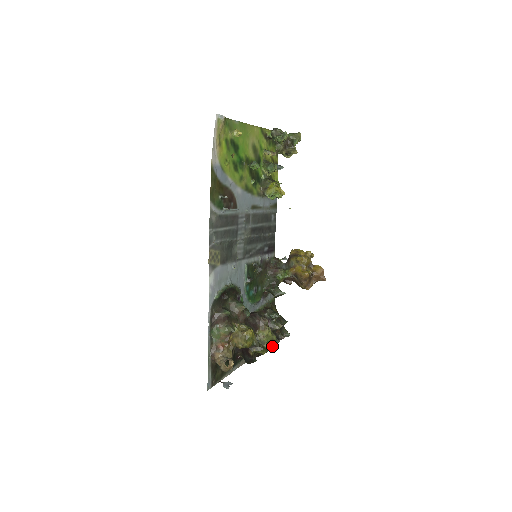
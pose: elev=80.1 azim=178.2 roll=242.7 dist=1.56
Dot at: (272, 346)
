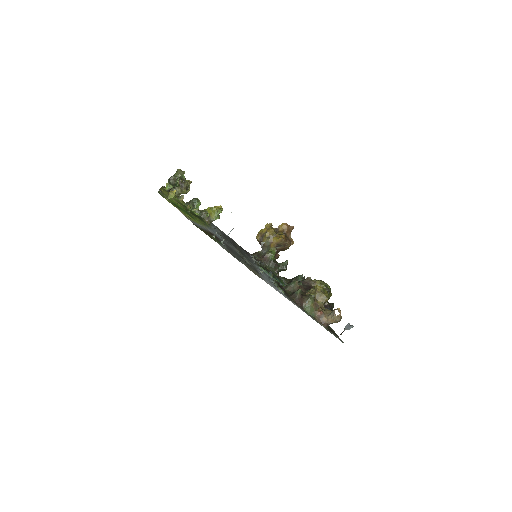
Dot at: occluded
